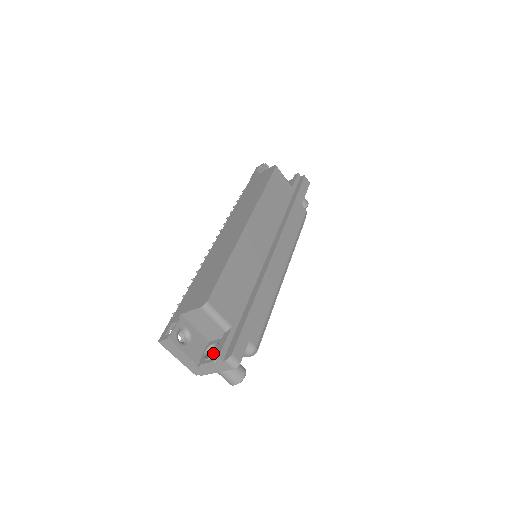
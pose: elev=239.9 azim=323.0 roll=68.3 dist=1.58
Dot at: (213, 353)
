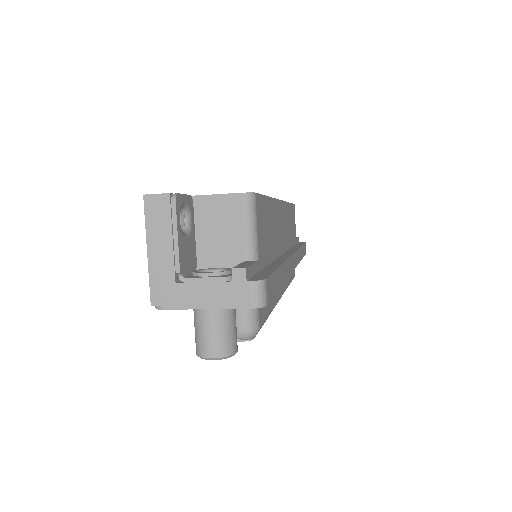
Dot at: occluded
